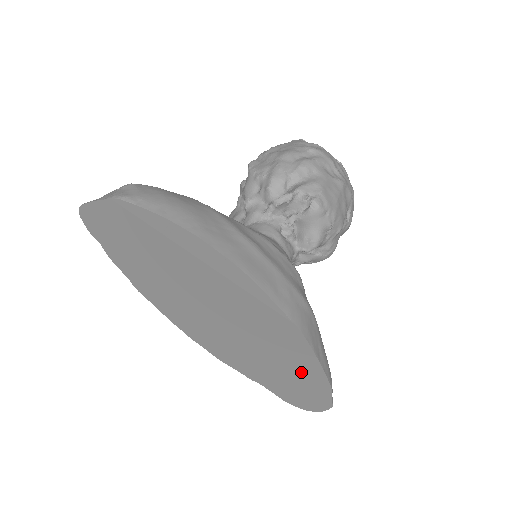
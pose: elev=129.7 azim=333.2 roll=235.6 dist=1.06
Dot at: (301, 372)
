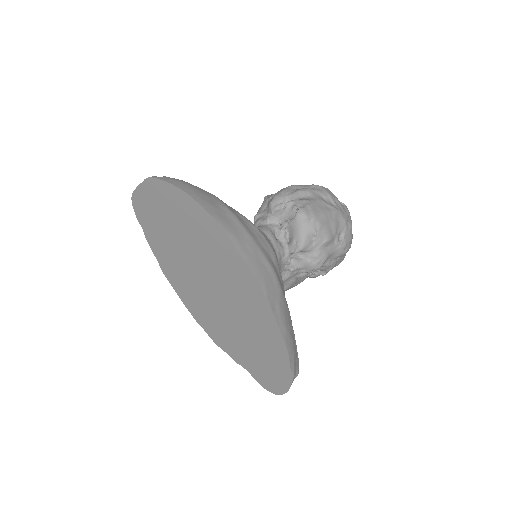
Dot at: (265, 334)
